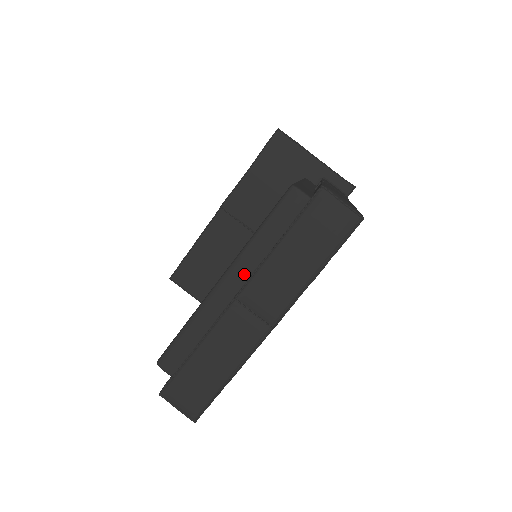
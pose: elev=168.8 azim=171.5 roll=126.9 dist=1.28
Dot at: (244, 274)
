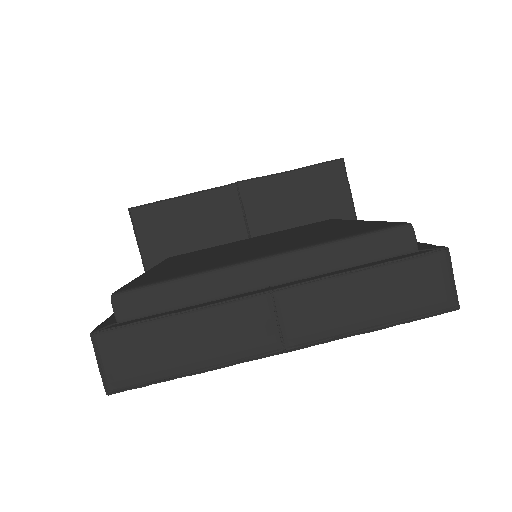
Dot at: (294, 272)
